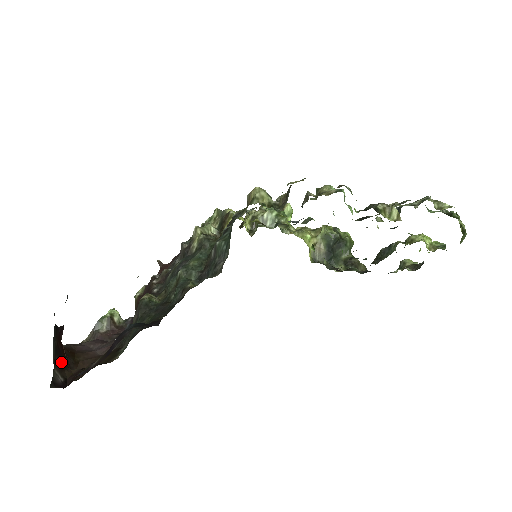
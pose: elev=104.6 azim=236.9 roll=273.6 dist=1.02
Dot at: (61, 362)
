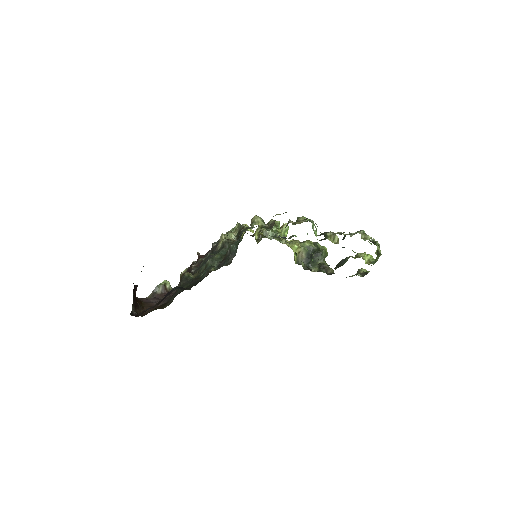
Dot at: (135, 304)
